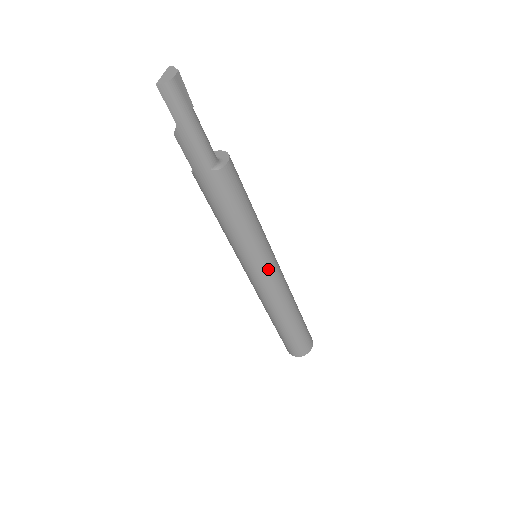
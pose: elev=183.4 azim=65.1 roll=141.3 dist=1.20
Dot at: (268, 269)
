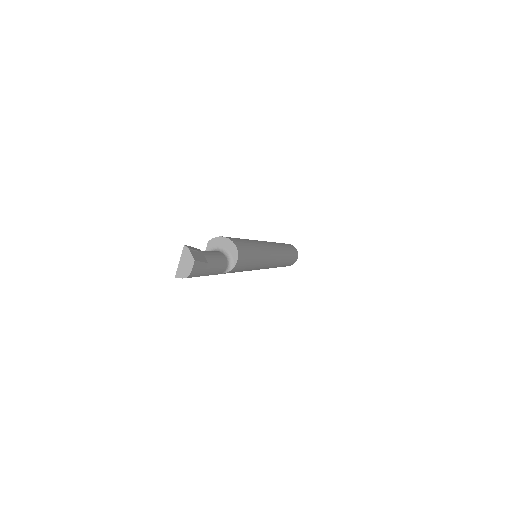
Dot at: (266, 267)
